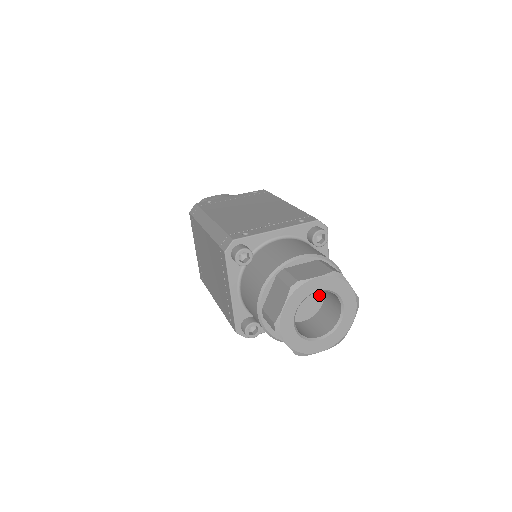
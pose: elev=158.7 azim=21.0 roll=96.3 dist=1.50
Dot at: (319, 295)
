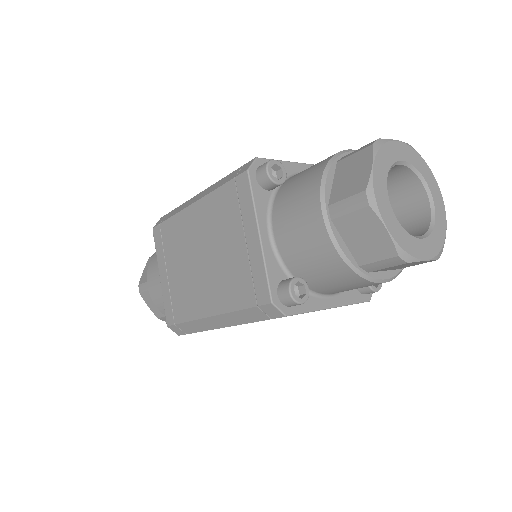
Dot at: occluded
